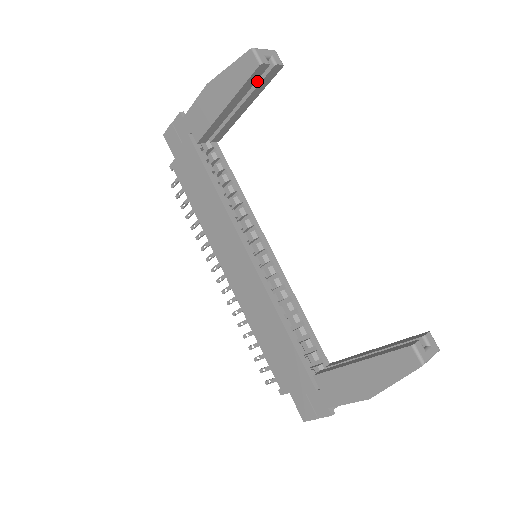
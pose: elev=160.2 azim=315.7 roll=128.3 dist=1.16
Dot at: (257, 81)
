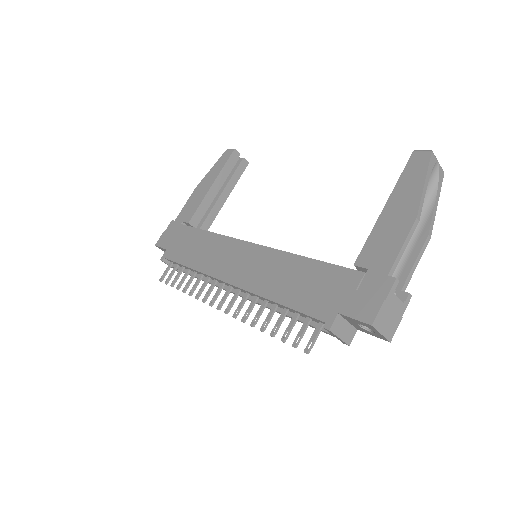
Dot at: (232, 173)
